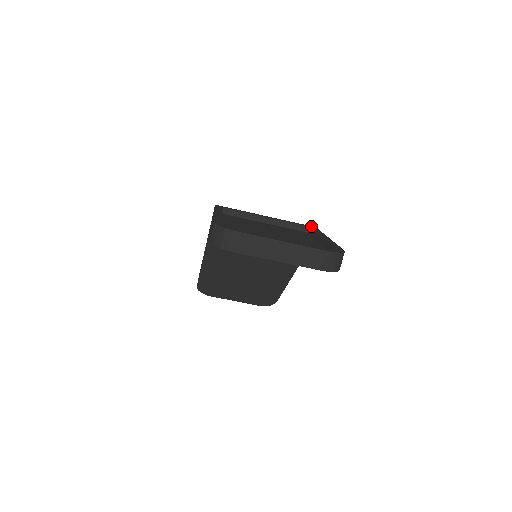
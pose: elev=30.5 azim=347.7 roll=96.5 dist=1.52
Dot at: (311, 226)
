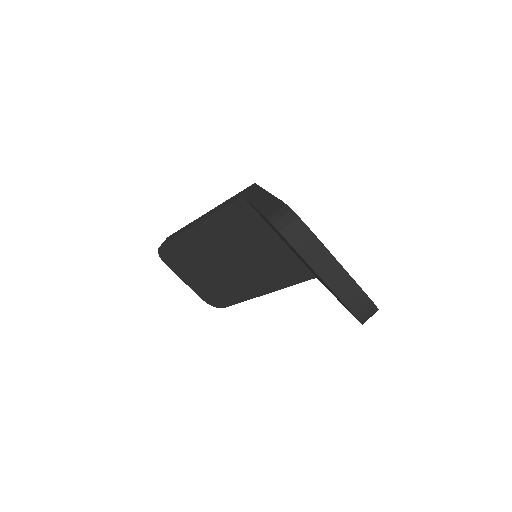
Dot at: occluded
